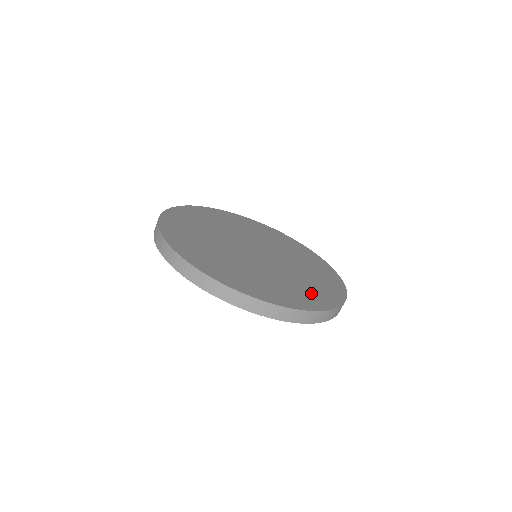
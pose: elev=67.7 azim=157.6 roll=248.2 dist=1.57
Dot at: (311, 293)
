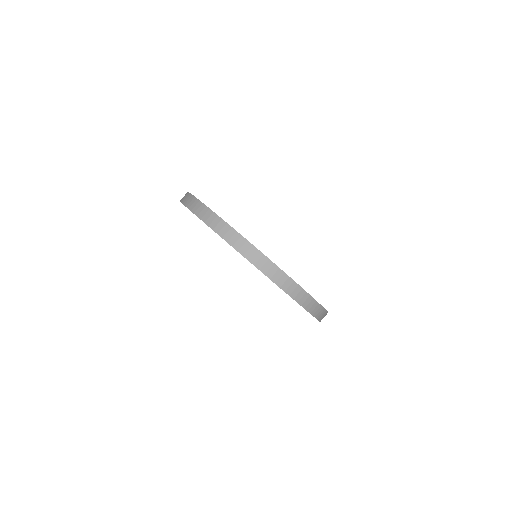
Dot at: occluded
